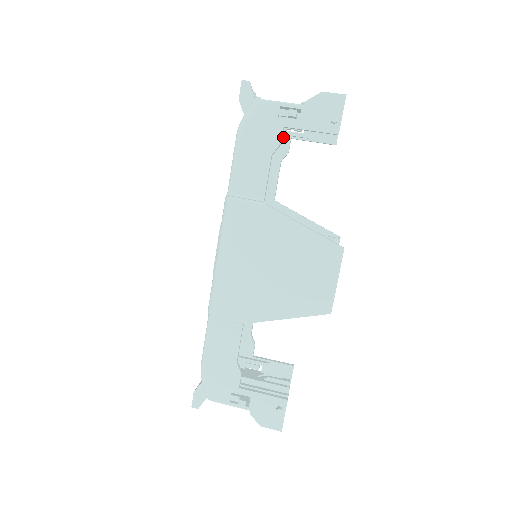
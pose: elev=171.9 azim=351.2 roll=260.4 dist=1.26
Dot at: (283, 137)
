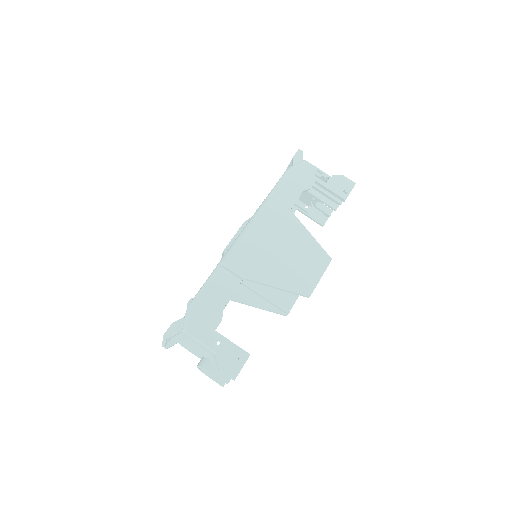
Dot at: occluded
